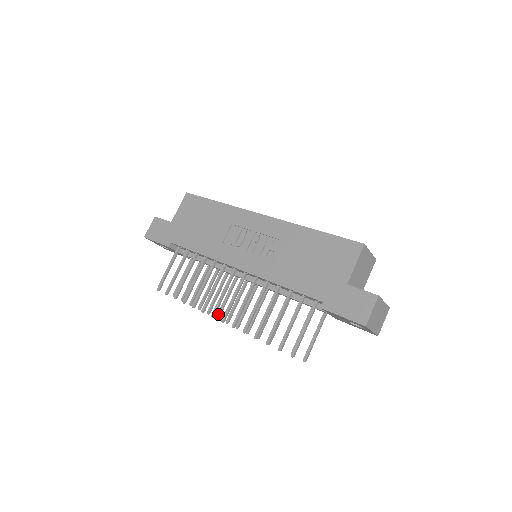
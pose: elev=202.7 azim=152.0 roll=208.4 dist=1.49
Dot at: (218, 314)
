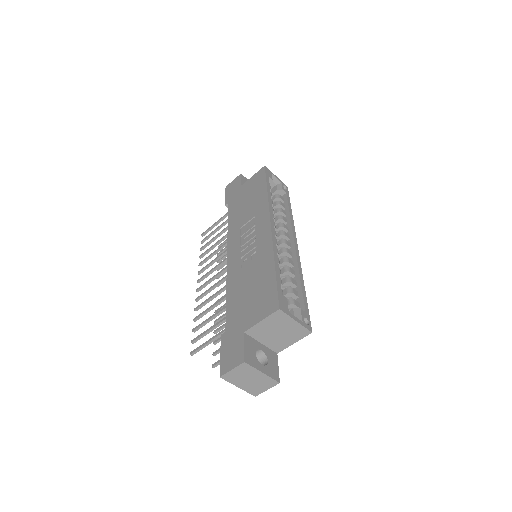
Dot at: occluded
